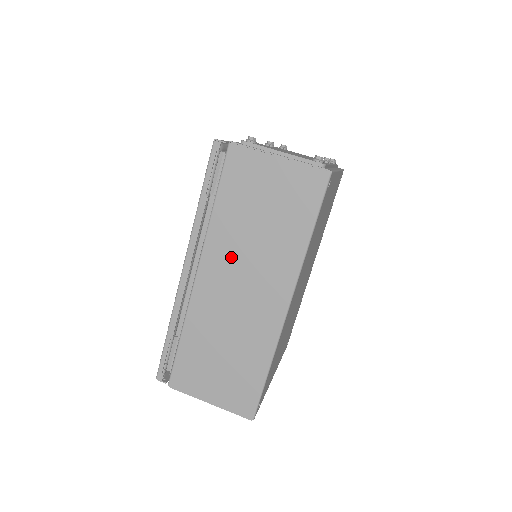
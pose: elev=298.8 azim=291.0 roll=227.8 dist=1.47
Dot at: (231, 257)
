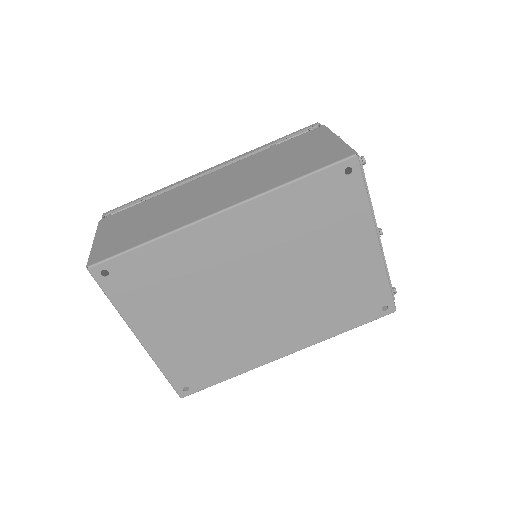
Dot at: (238, 172)
